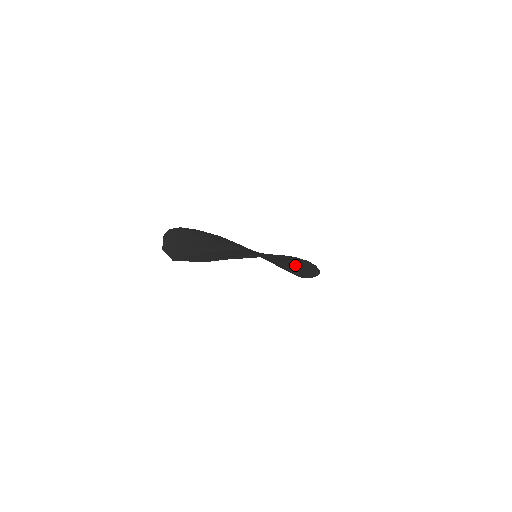
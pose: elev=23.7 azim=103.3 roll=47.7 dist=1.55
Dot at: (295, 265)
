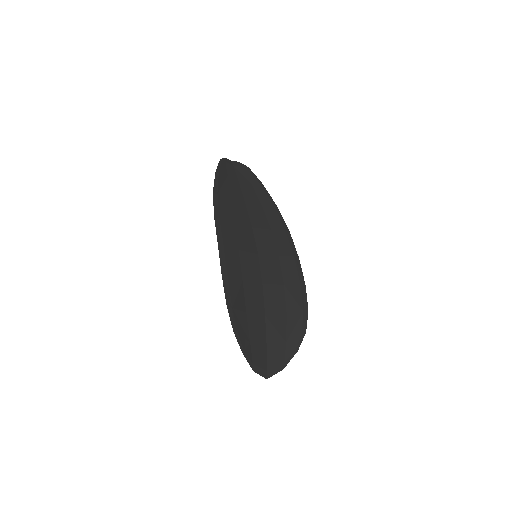
Dot at: (269, 226)
